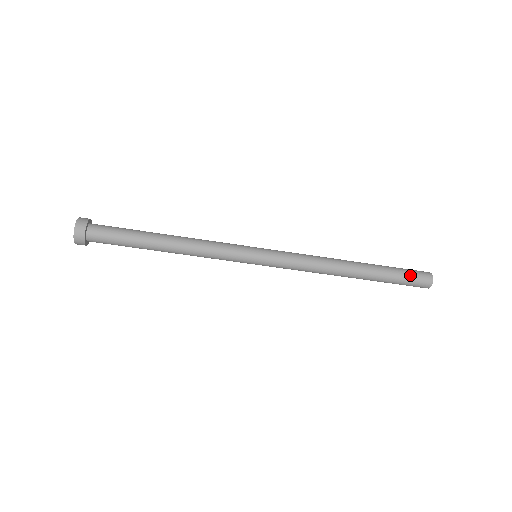
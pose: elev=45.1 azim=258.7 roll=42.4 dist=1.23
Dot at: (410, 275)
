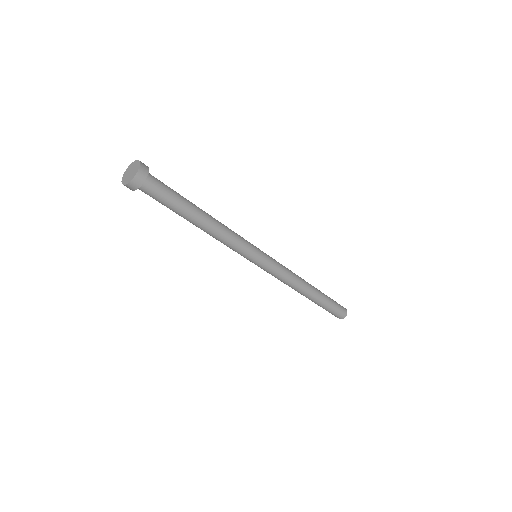
Dot at: (337, 307)
